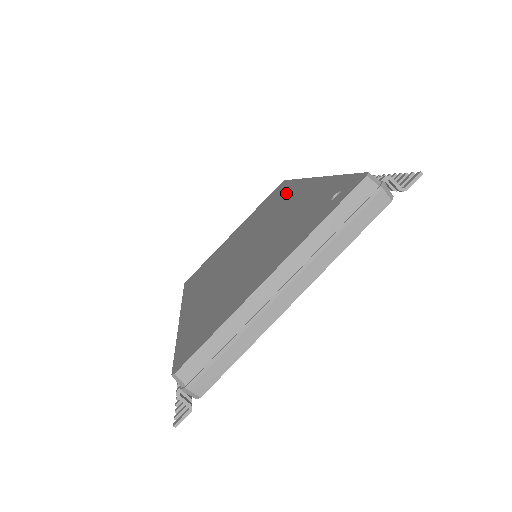
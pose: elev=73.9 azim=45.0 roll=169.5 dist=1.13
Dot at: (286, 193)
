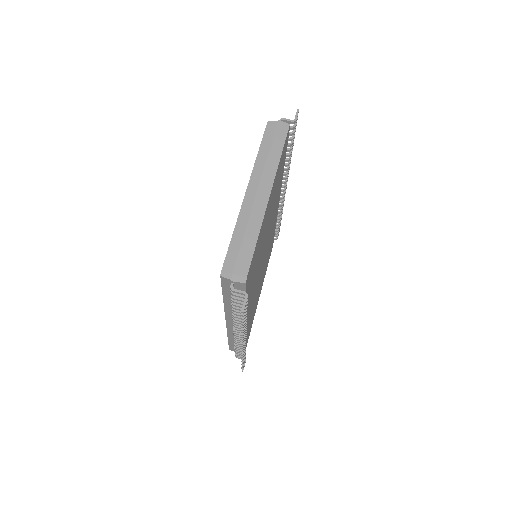
Dot at: occluded
